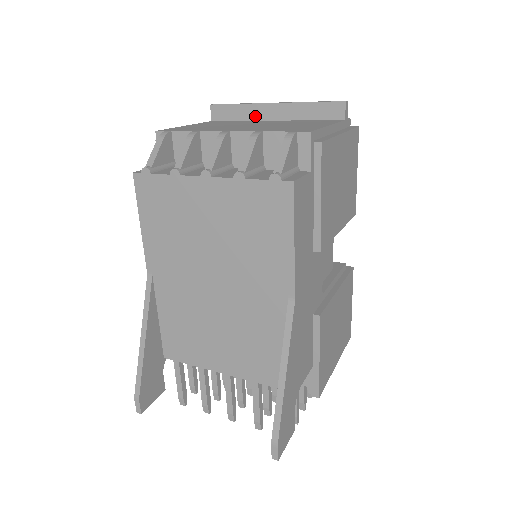
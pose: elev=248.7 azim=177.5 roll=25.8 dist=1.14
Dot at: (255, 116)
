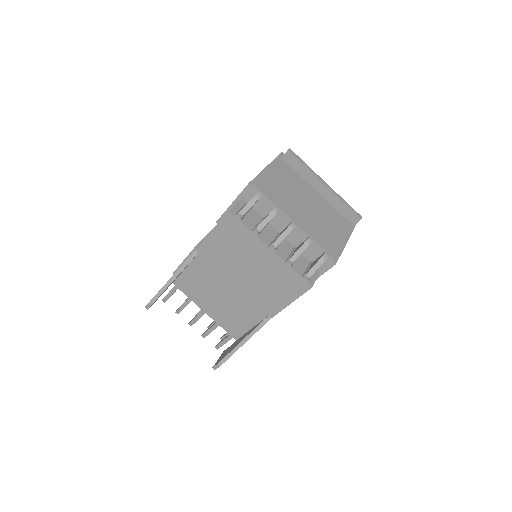
Dot at: (309, 180)
